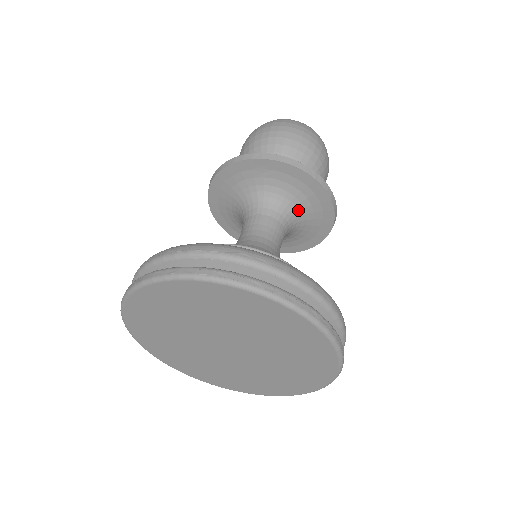
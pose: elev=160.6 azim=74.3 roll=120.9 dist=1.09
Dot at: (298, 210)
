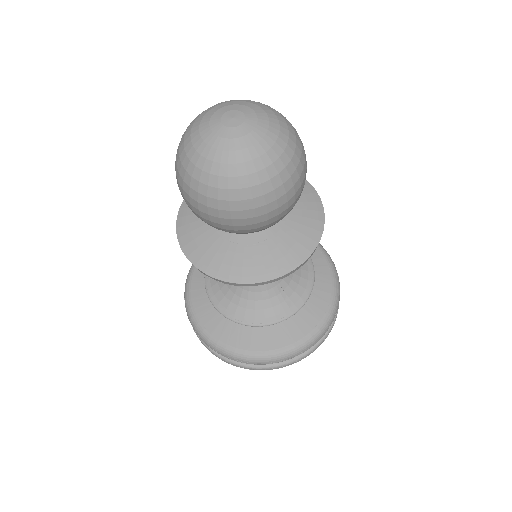
Dot at: occluded
